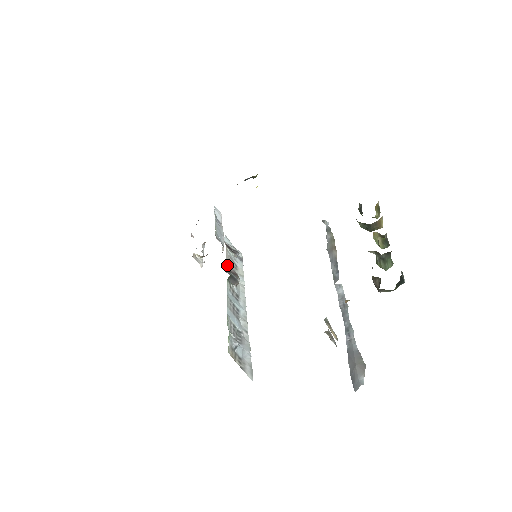
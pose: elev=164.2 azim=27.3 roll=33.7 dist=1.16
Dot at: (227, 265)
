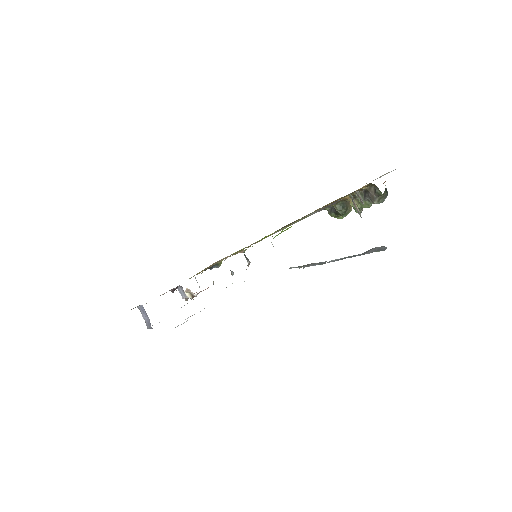
Dot at: occluded
